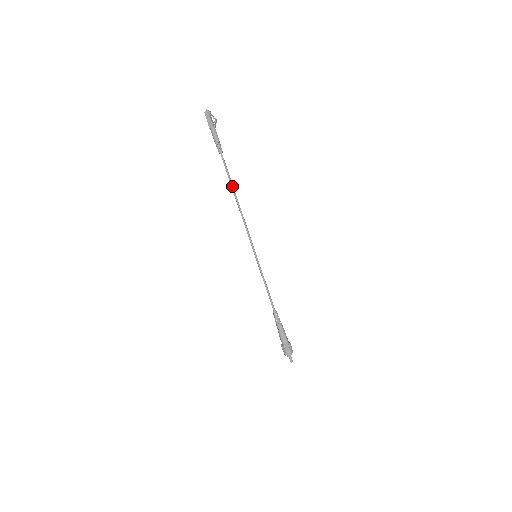
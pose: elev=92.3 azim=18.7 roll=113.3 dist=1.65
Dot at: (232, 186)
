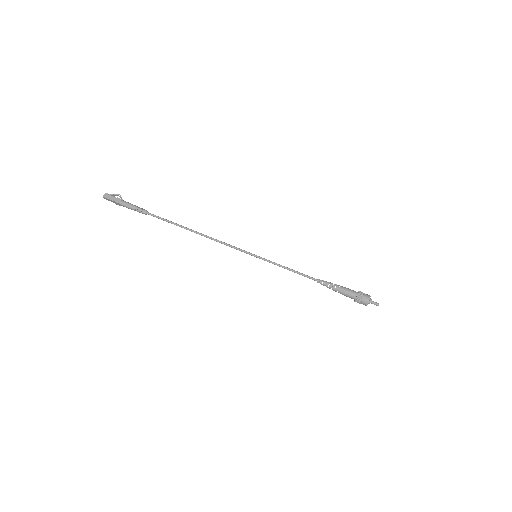
Dot at: (181, 226)
